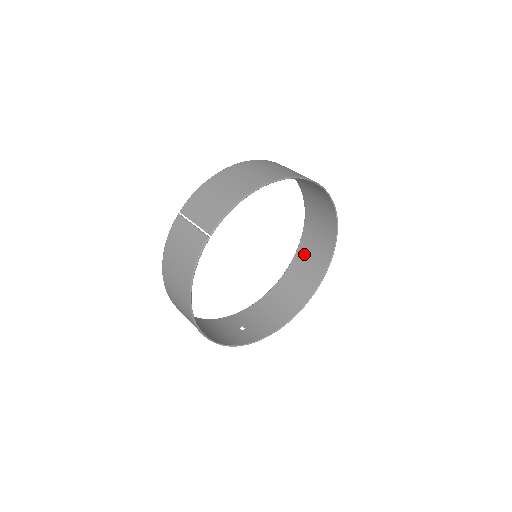
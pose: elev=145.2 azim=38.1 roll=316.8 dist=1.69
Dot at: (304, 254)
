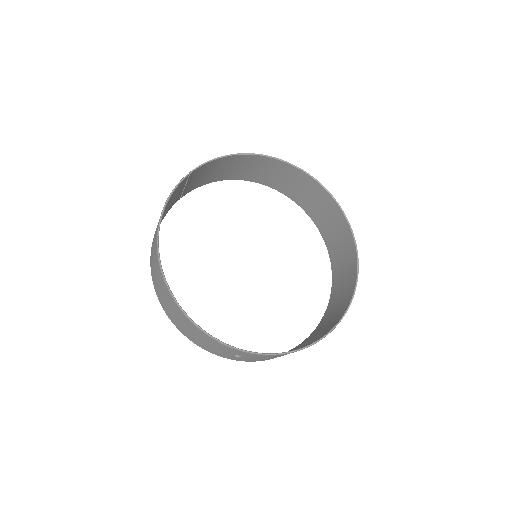
Dot at: (333, 304)
